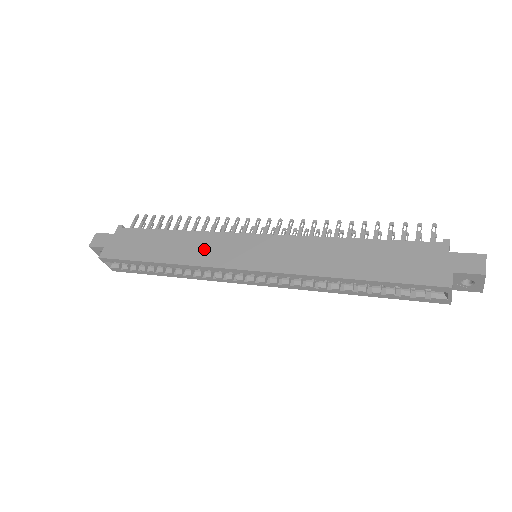
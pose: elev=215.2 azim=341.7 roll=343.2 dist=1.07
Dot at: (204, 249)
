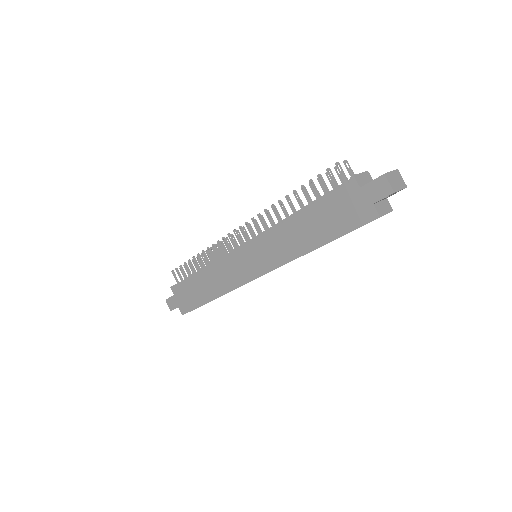
Dot at: (226, 276)
